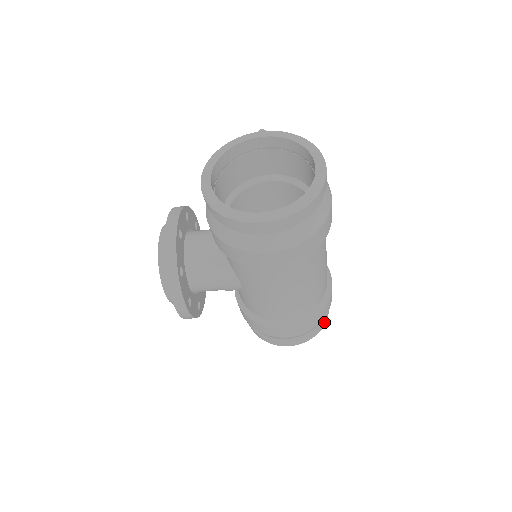
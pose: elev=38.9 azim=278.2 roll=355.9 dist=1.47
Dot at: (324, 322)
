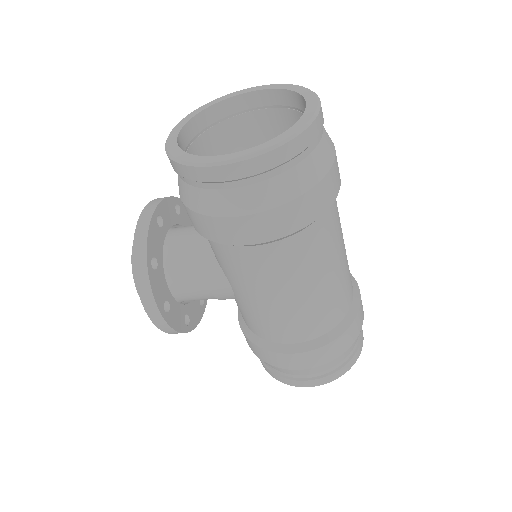
Dot at: (354, 357)
